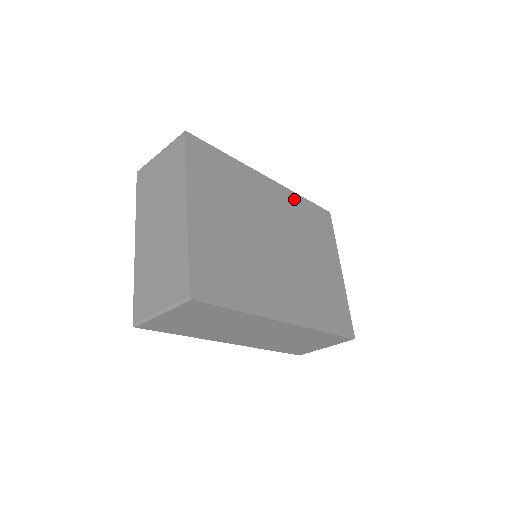
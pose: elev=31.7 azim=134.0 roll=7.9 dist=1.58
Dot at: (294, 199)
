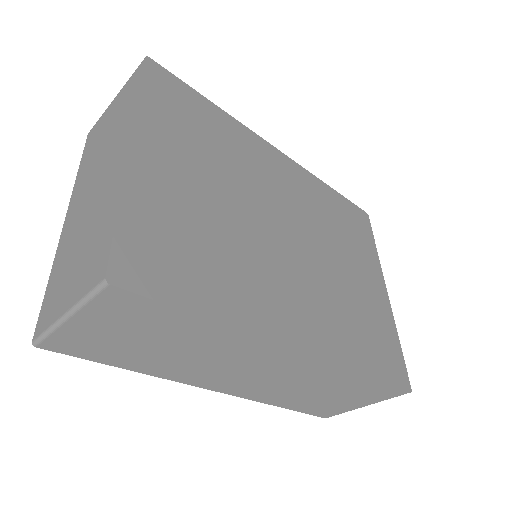
Dot at: (315, 185)
